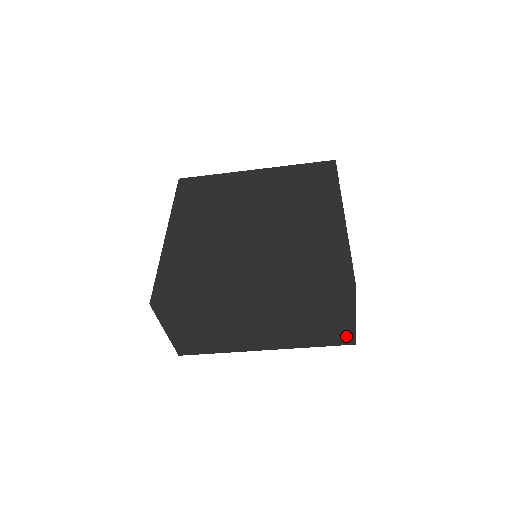
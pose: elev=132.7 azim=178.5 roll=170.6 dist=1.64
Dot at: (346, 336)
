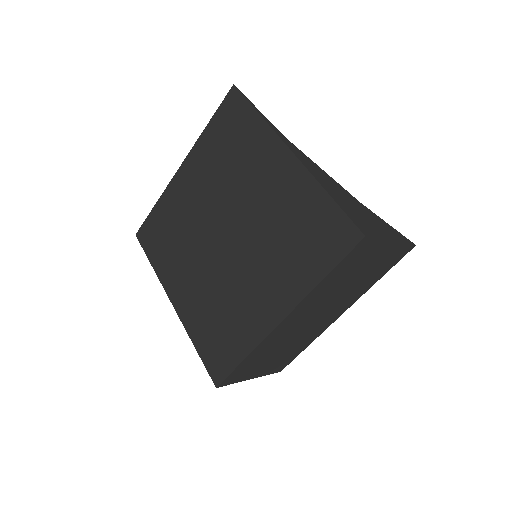
Dot at: (399, 252)
